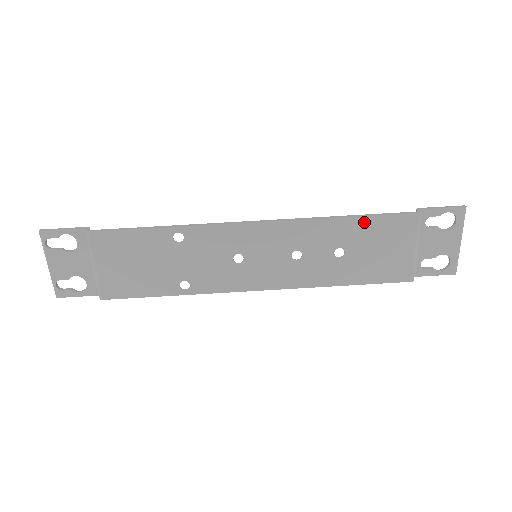
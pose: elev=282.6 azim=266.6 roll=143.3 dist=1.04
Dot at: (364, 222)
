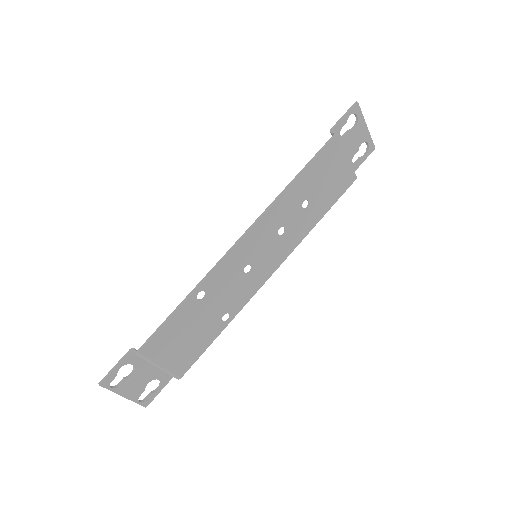
Dot at: (308, 172)
